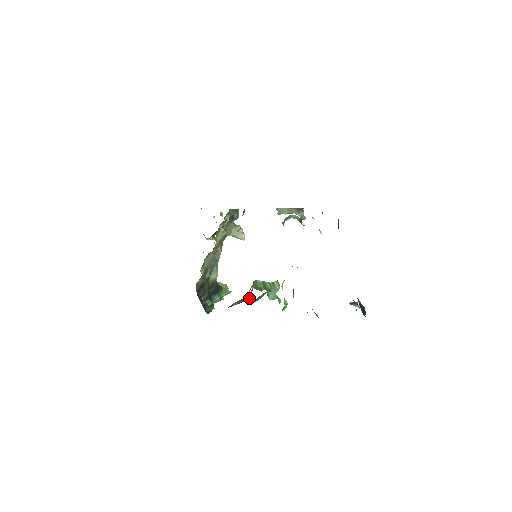
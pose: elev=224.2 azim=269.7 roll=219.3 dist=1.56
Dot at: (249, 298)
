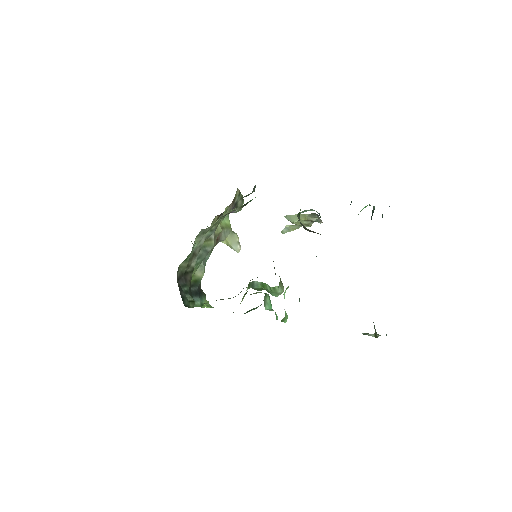
Dot at: (240, 303)
